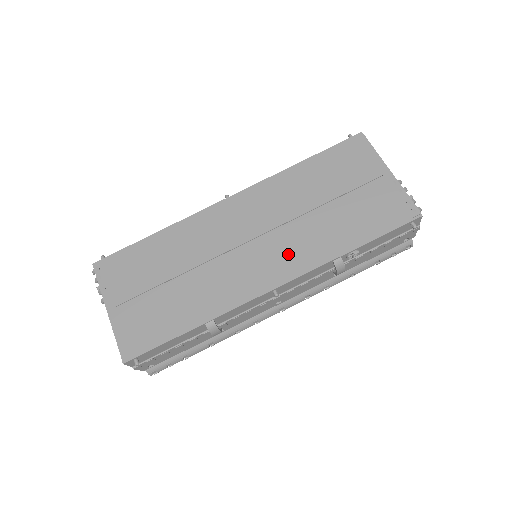
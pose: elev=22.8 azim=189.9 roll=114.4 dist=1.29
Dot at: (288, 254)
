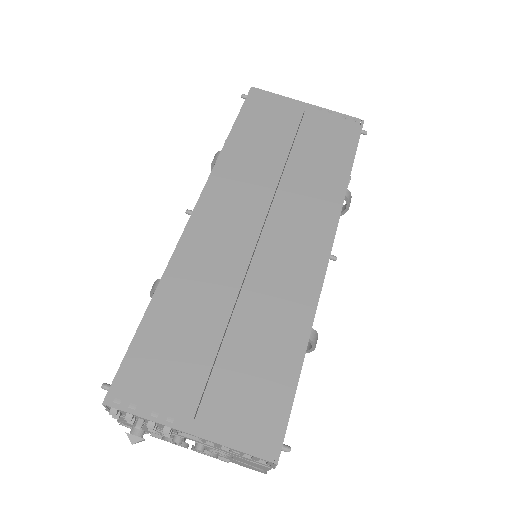
Dot at: (307, 216)
